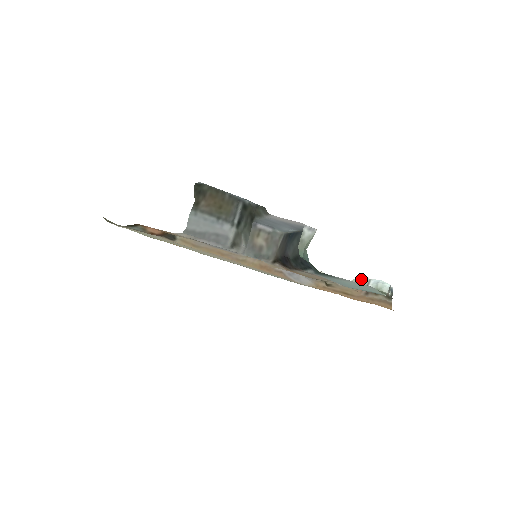
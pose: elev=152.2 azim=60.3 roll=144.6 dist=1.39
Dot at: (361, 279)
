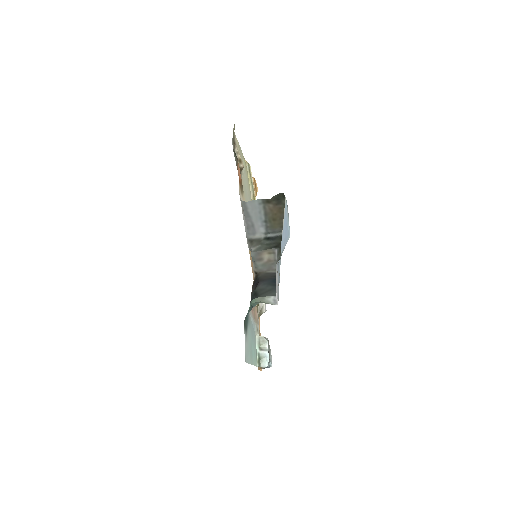
Dot at: (266, 343)
